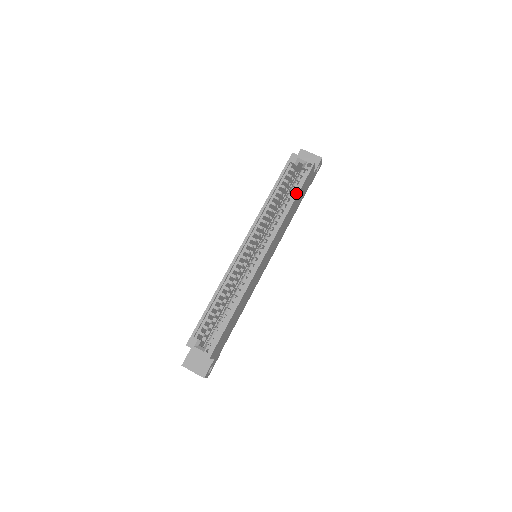
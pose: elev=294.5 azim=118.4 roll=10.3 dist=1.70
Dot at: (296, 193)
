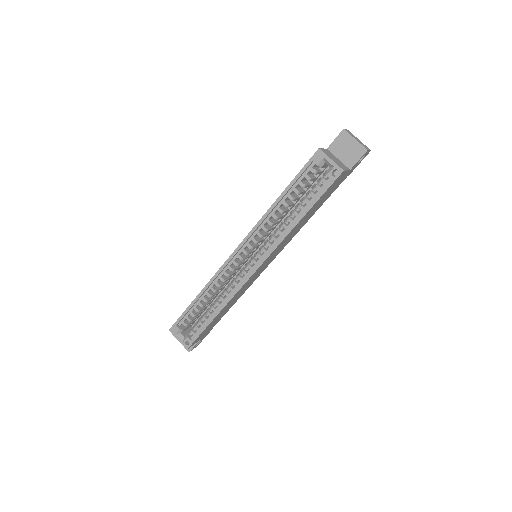
Dot at: (308, 207)
